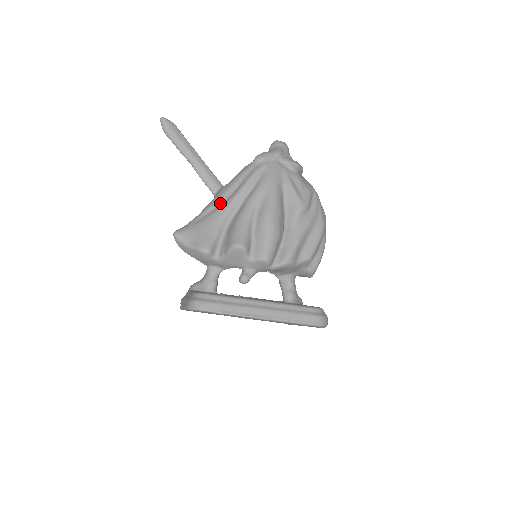
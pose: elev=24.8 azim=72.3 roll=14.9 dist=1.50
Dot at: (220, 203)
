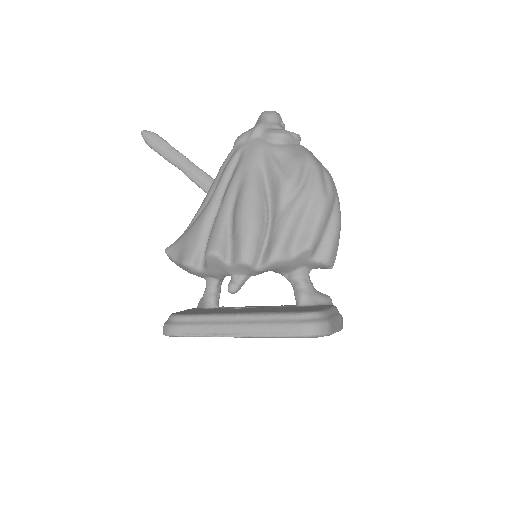
Dot at: (205, 205)
